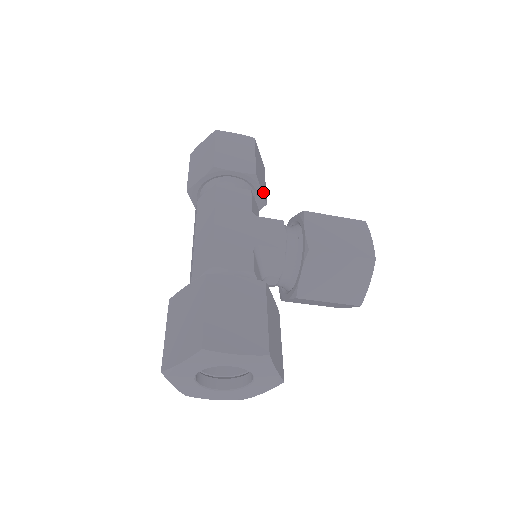
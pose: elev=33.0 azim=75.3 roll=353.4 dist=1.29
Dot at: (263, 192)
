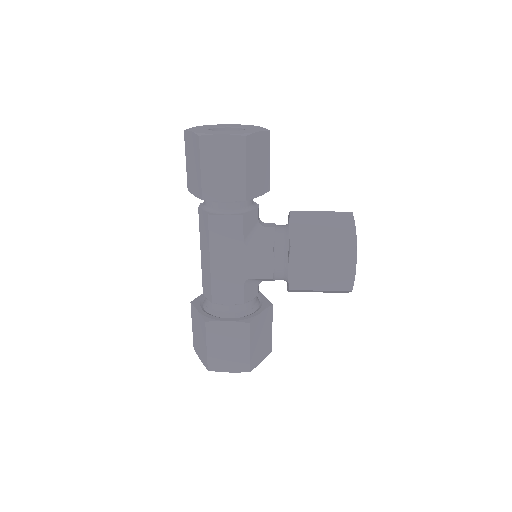
Dot at: (262, 190)
